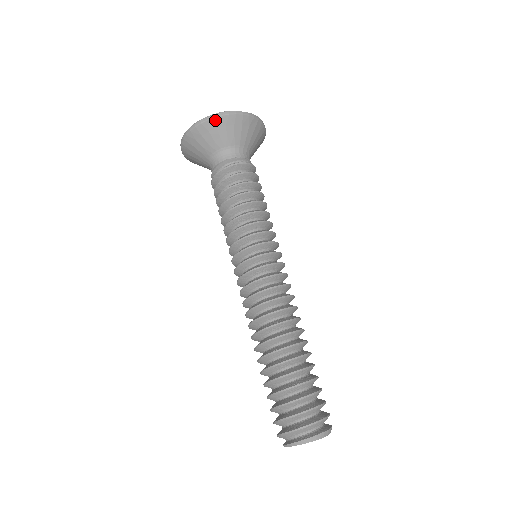
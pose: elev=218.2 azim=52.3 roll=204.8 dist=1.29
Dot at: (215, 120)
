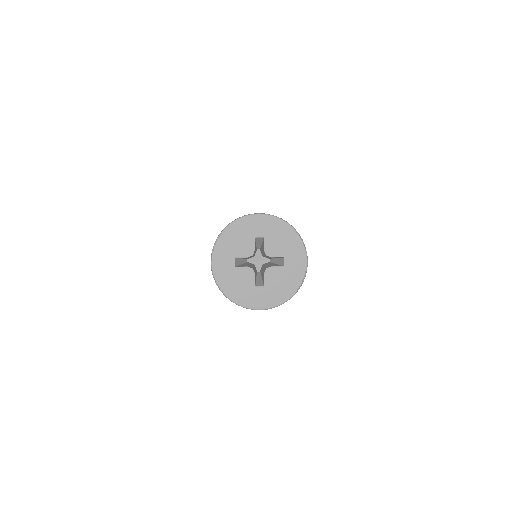
Dot at: (280, 302)
